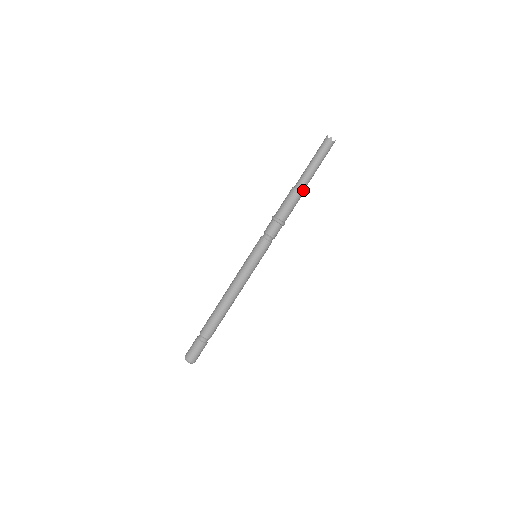
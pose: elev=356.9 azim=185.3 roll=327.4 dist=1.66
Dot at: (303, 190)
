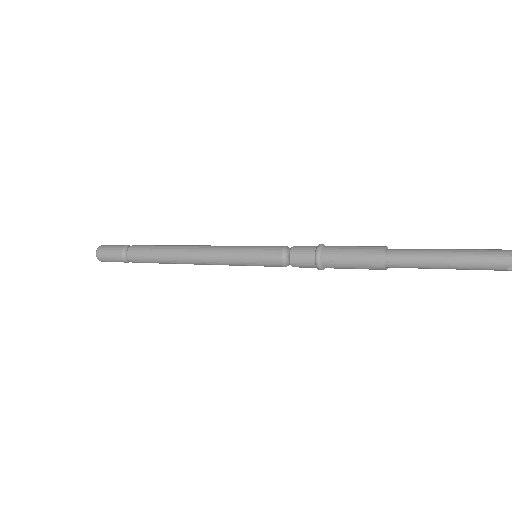
Dot at: (392, 266)
